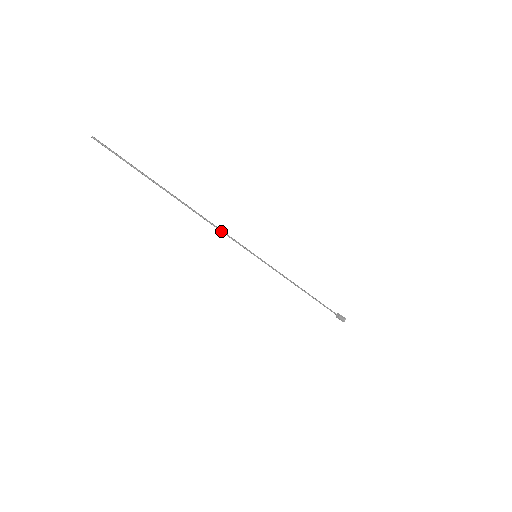
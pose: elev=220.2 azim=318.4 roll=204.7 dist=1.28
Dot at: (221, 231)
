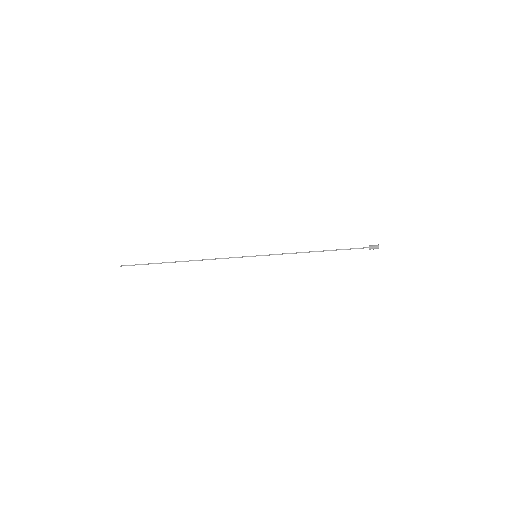
Dot at: occluded
